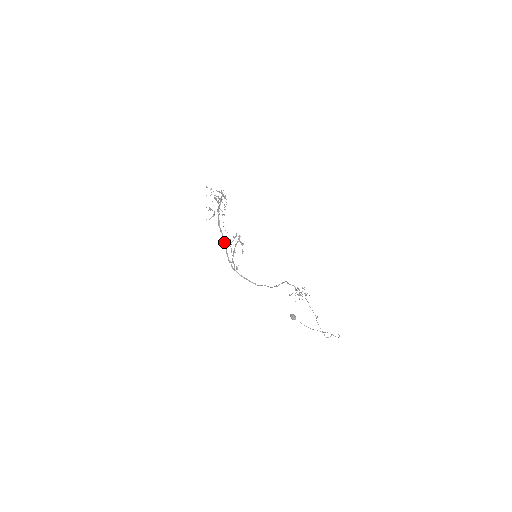
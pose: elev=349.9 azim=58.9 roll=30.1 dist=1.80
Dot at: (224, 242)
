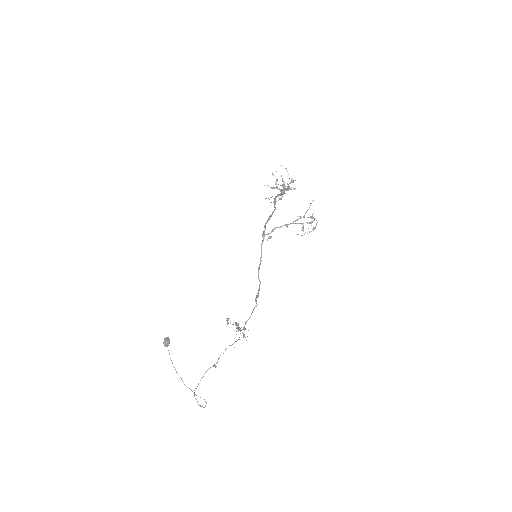
Dot at: (274, 210)
